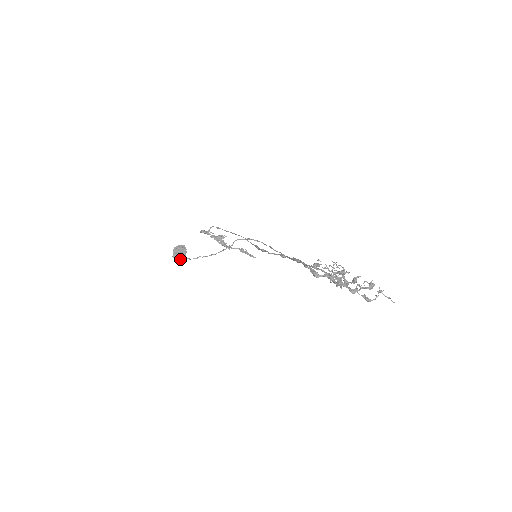
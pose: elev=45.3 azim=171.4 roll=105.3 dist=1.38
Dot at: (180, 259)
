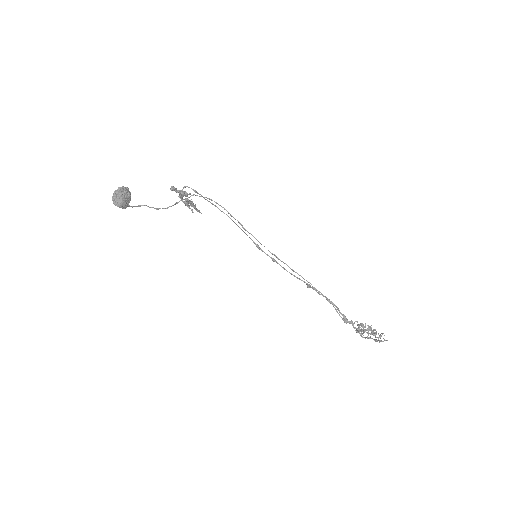
Dot at: (124, 208)
